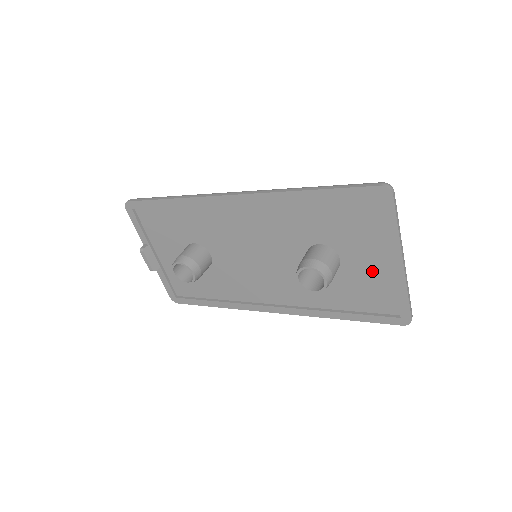
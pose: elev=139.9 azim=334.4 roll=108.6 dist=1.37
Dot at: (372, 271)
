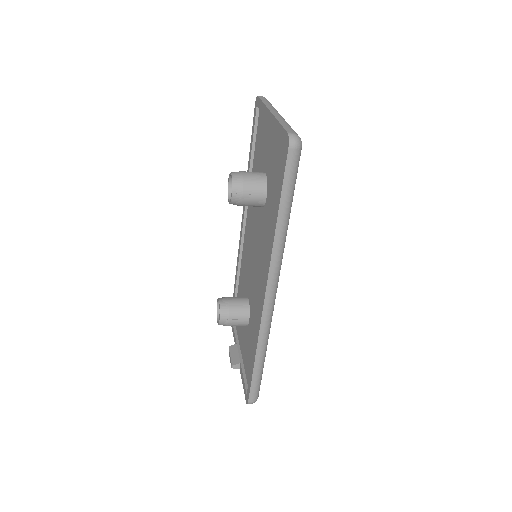
Dot at: (272, 149)
